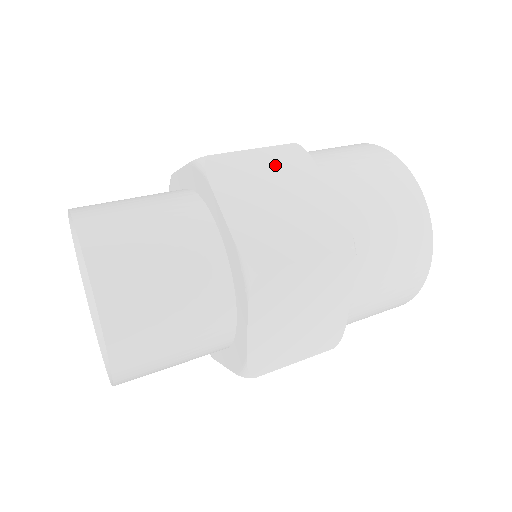
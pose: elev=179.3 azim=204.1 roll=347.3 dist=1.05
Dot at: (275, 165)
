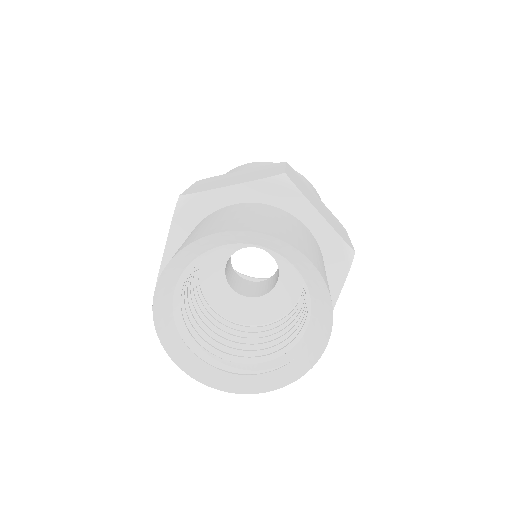
Dot at: (298, 179)
